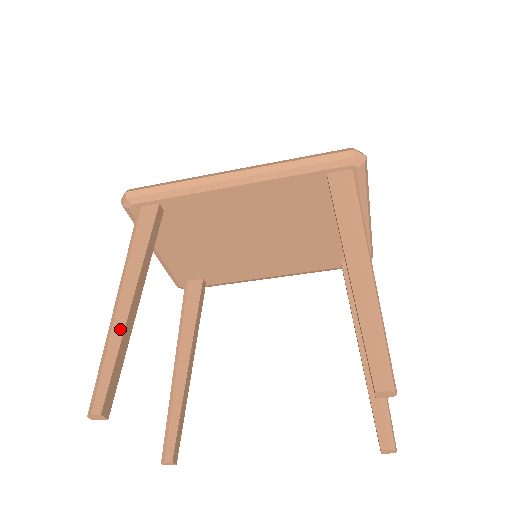
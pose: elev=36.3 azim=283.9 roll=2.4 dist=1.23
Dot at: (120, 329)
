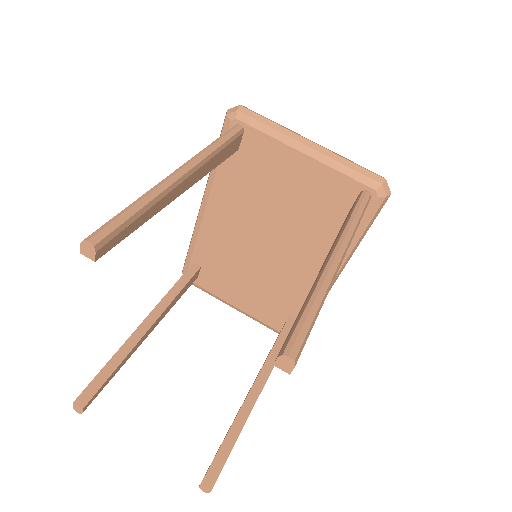
Dot at: (120, 348)
